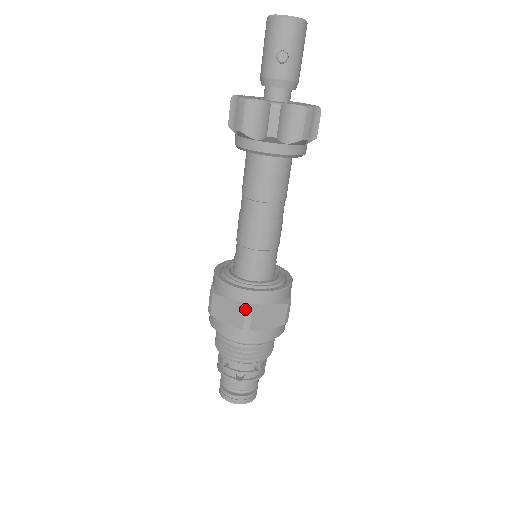
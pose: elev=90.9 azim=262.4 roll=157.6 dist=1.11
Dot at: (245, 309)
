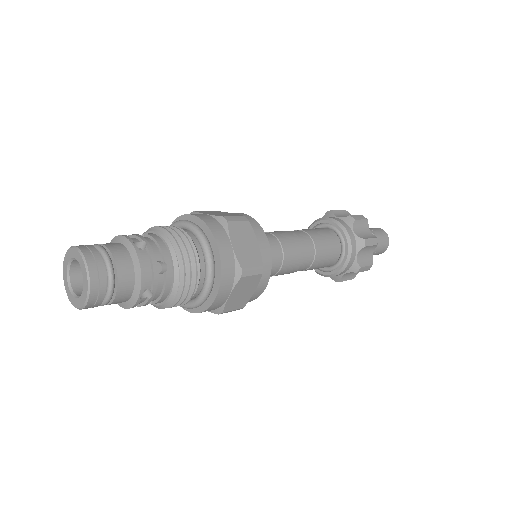
Dot at: (243, 216)
